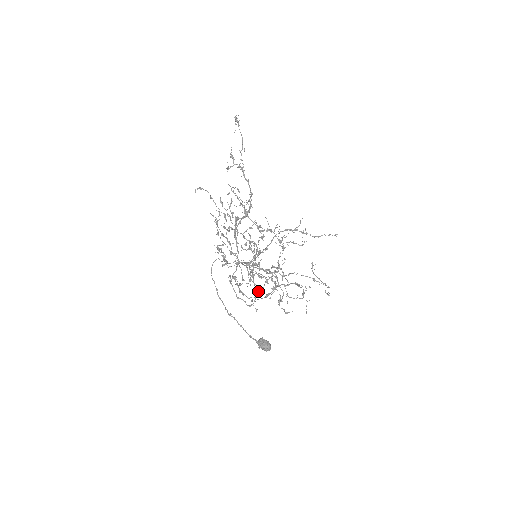
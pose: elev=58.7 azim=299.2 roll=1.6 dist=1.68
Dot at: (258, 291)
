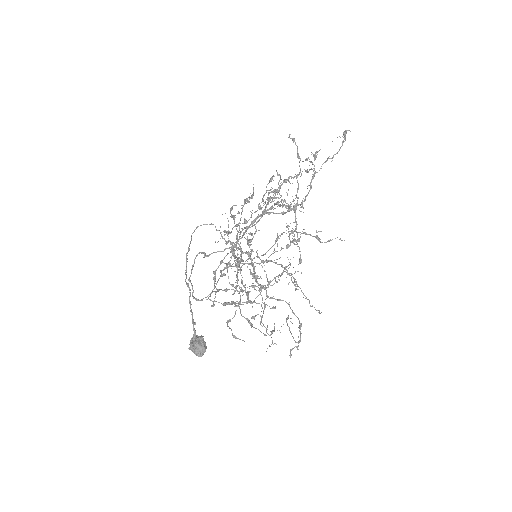
Dot at: occluded
